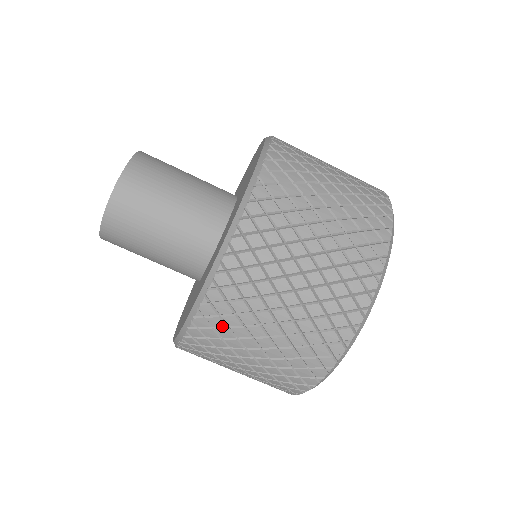
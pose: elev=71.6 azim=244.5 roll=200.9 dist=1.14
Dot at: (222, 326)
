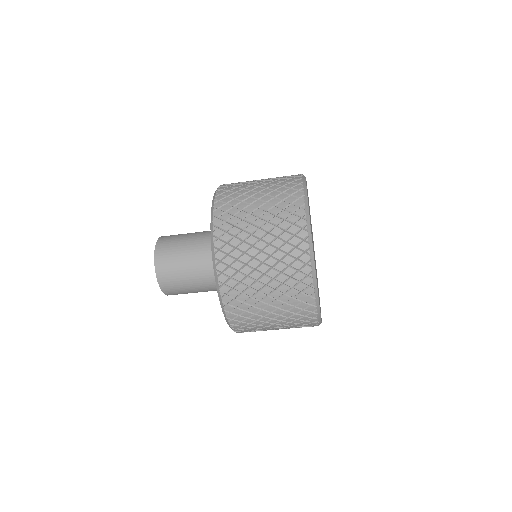
Dot at: occluded
